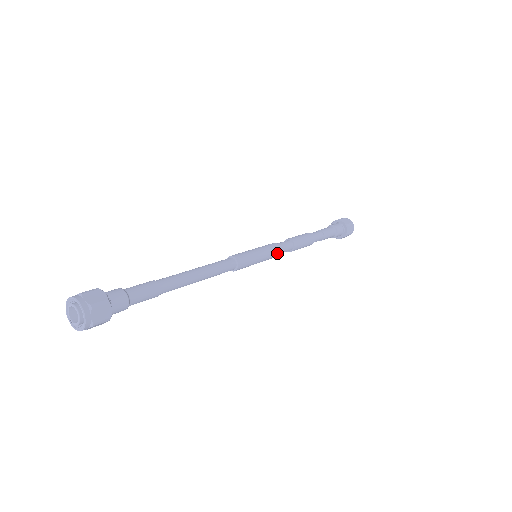
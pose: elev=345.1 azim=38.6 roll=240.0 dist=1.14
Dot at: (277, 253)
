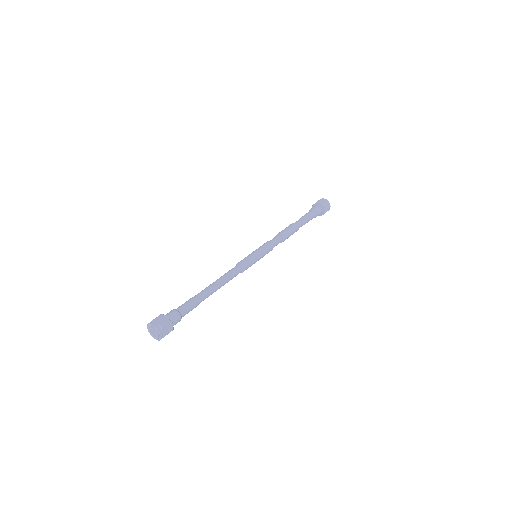
Dot at: (271, 249)
